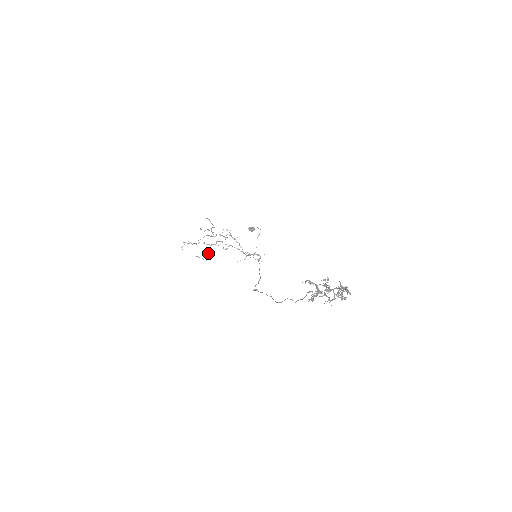
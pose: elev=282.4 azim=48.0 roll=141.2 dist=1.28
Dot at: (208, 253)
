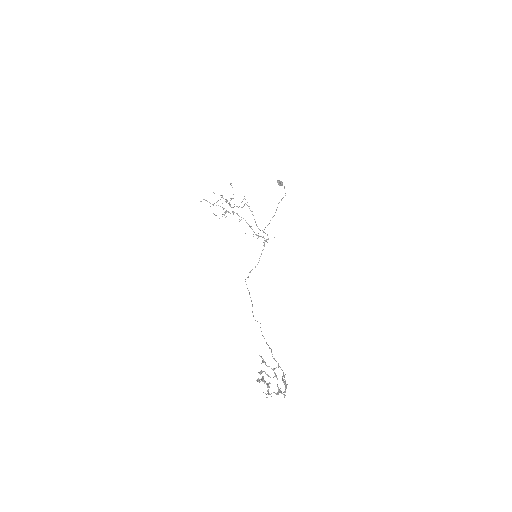
Dot at: occluded
